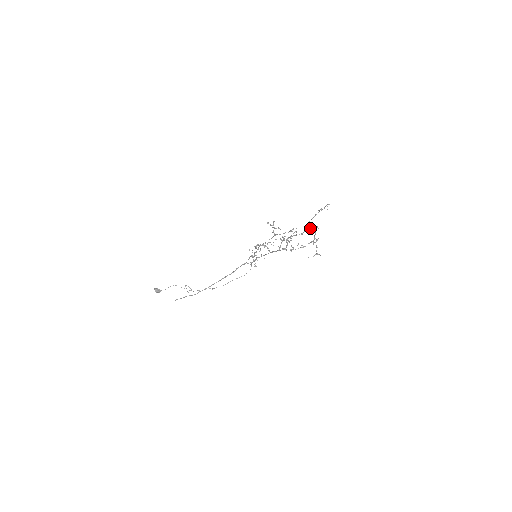
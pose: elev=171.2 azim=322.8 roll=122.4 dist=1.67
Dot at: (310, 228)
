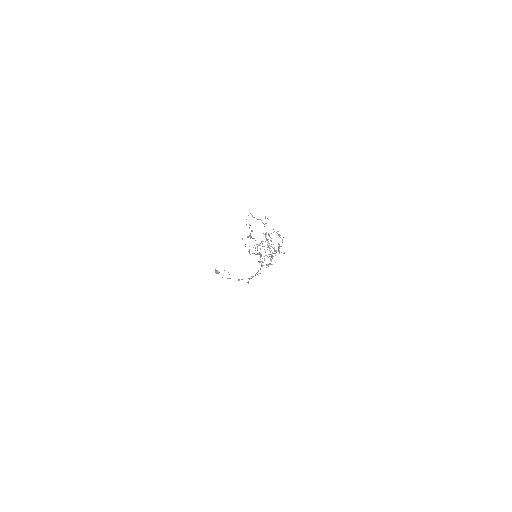
Dot at: occluded
